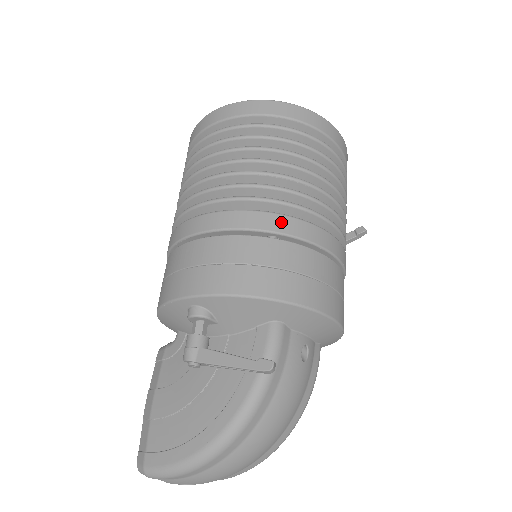
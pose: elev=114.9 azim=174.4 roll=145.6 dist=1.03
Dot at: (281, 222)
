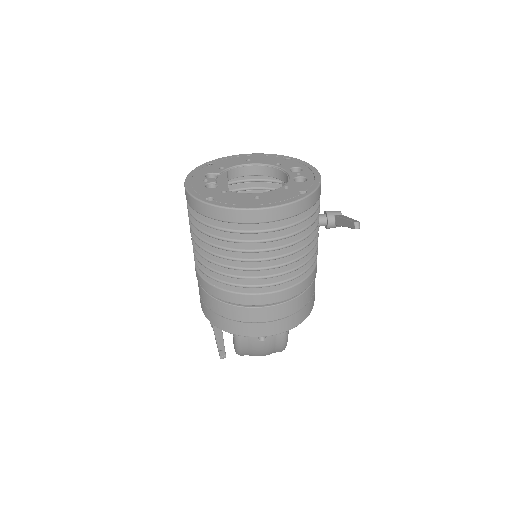
Dot at: (216, 292)
